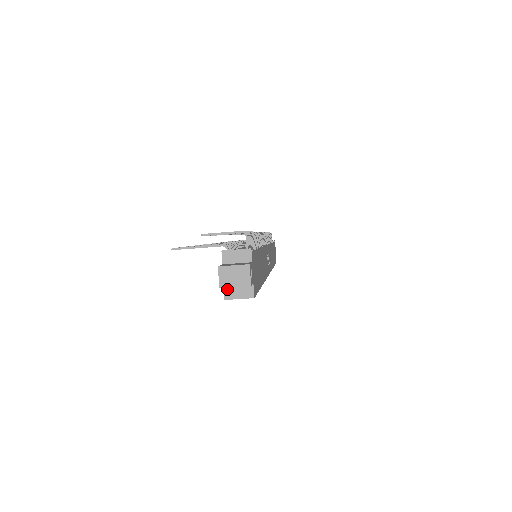
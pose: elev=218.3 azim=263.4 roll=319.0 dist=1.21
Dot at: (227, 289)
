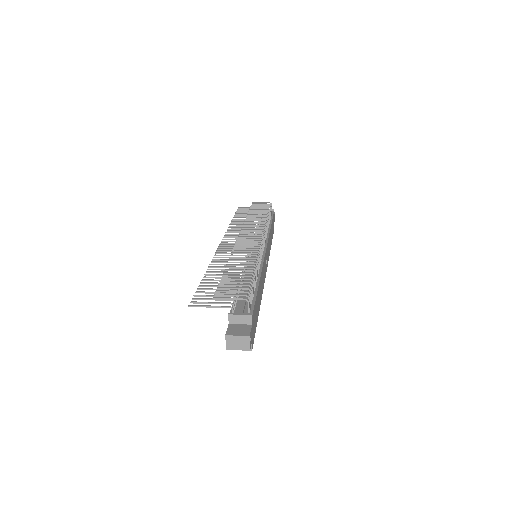
Dot at: occluded
